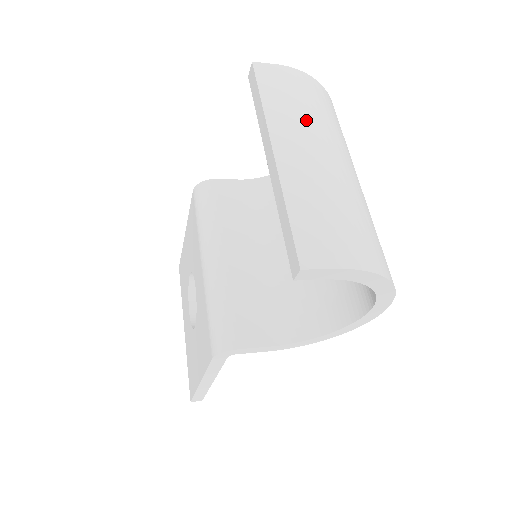
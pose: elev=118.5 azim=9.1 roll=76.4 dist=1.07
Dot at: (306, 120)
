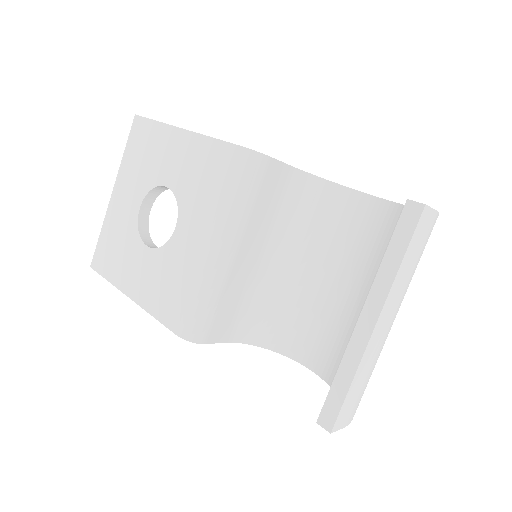
Dot at: (408, 284)
